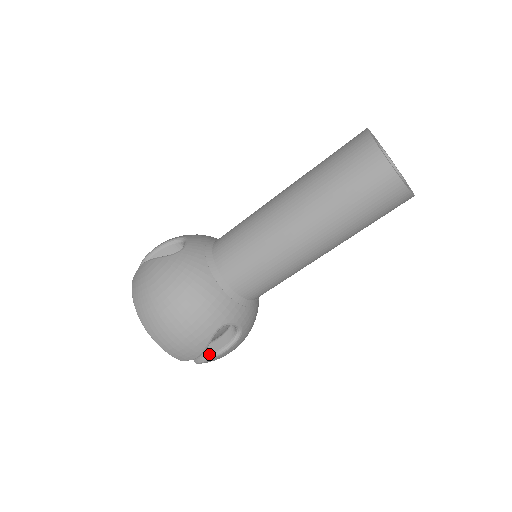
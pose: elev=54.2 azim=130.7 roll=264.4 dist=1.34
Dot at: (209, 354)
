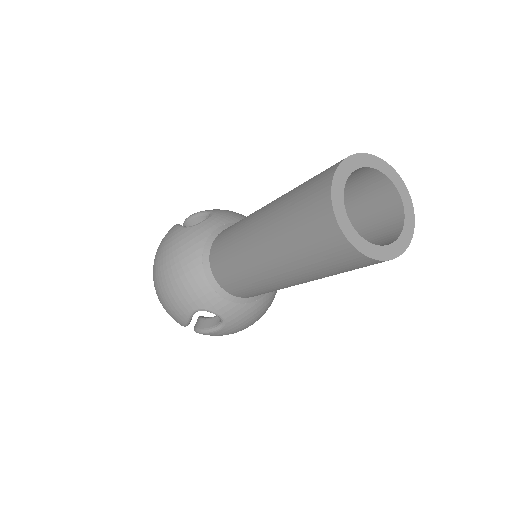
Dot at: (199, 328)
